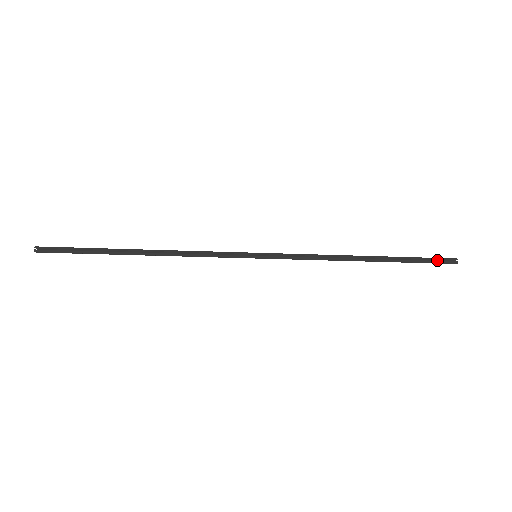
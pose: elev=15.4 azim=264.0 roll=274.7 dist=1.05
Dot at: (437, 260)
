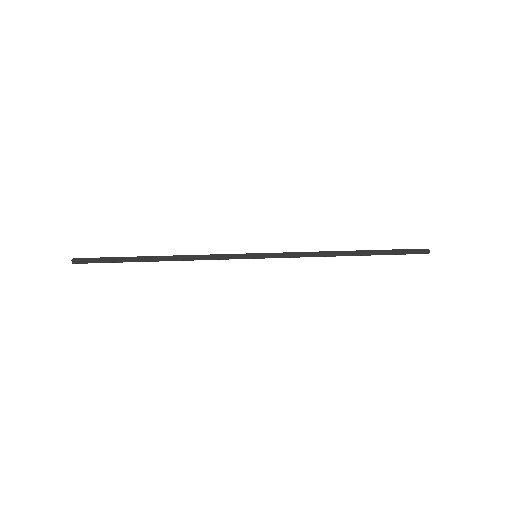
Dot at: (413, 250)
